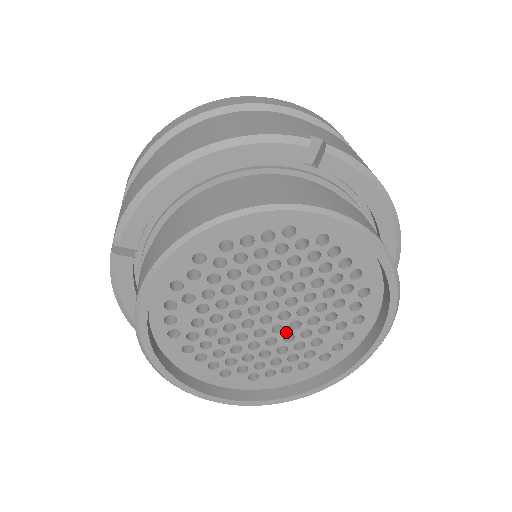
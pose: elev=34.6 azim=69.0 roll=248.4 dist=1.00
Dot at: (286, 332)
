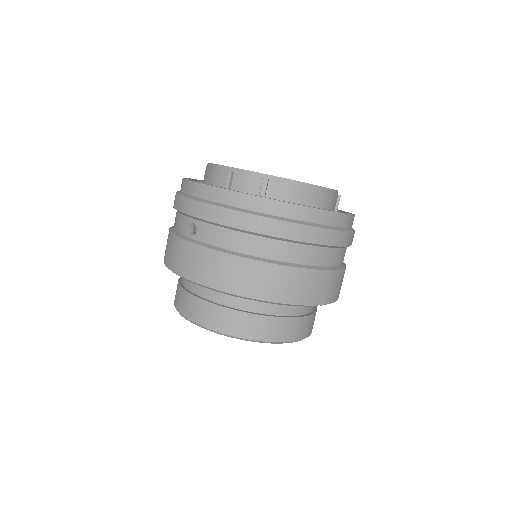
Dot at: occluded
